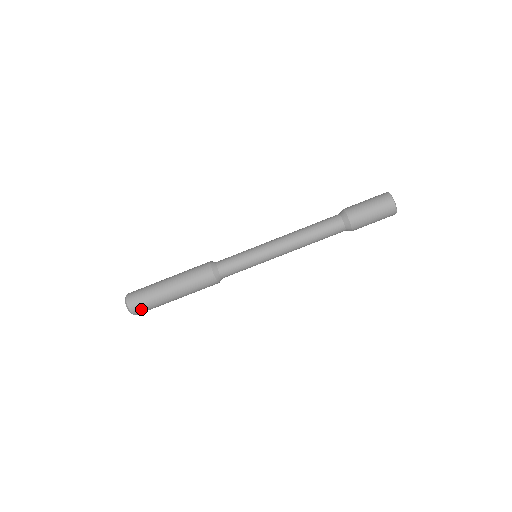
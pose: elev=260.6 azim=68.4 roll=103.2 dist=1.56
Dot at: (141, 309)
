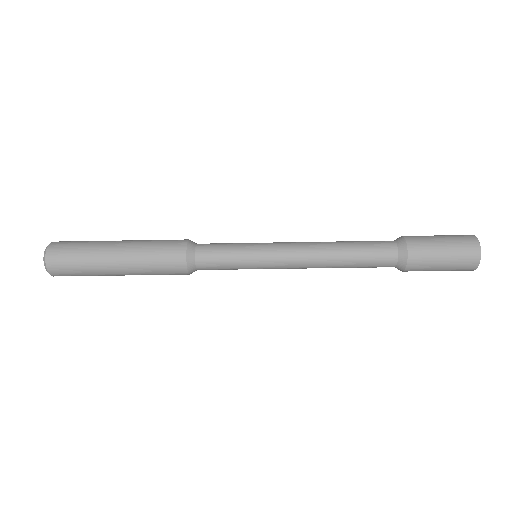
Dot at: (65, 273)
